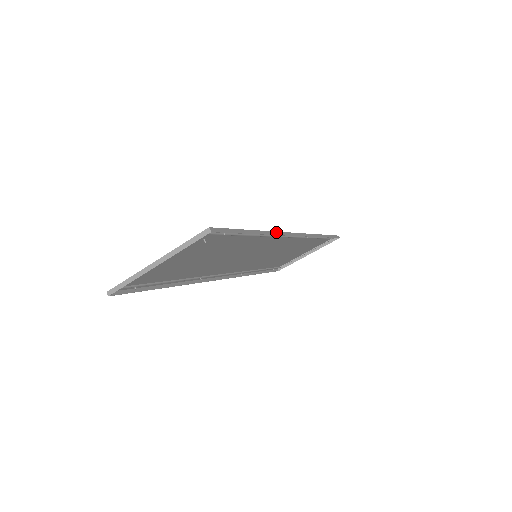
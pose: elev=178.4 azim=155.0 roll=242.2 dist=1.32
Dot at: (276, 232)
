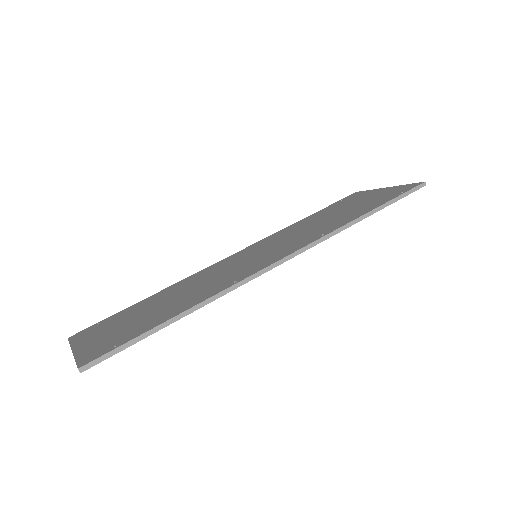
Dot at: (228, 288)
